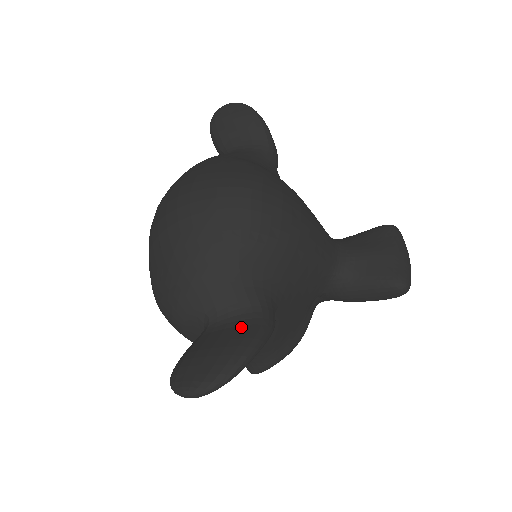
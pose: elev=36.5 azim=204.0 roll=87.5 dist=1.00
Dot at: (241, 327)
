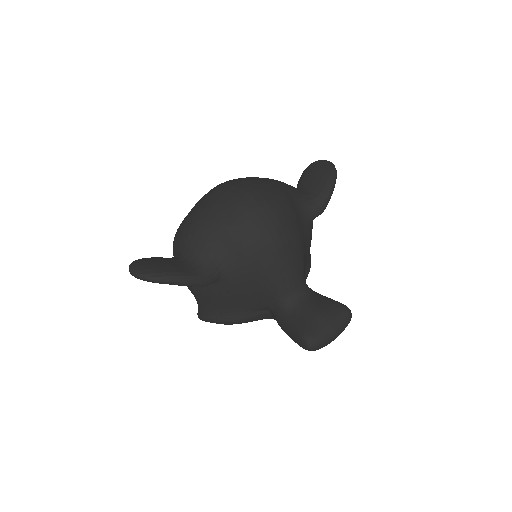
Dot at: (186, 268)
